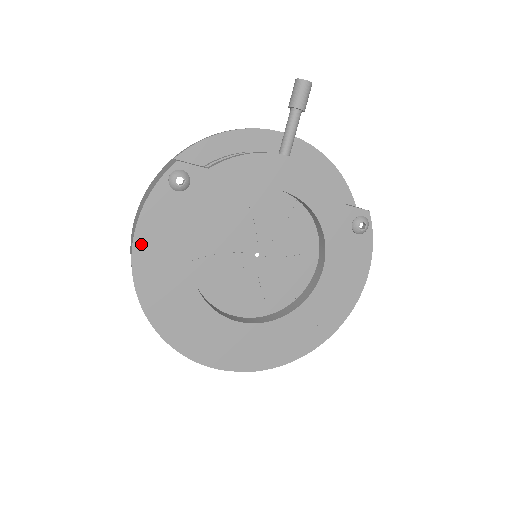
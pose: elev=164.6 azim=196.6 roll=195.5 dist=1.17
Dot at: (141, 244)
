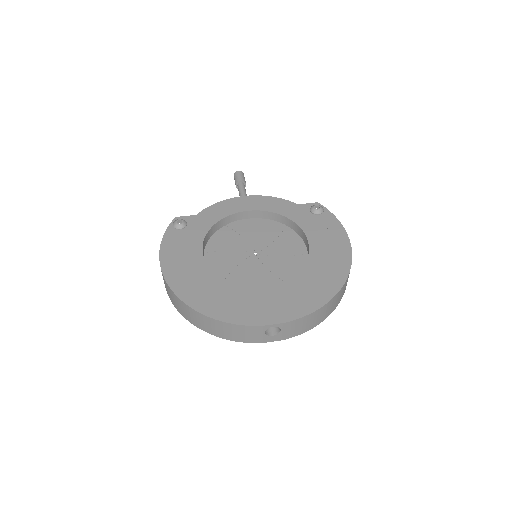
Dot at: (166, 261)
